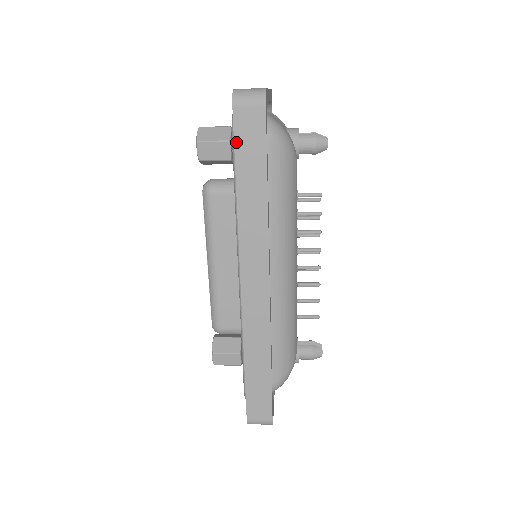
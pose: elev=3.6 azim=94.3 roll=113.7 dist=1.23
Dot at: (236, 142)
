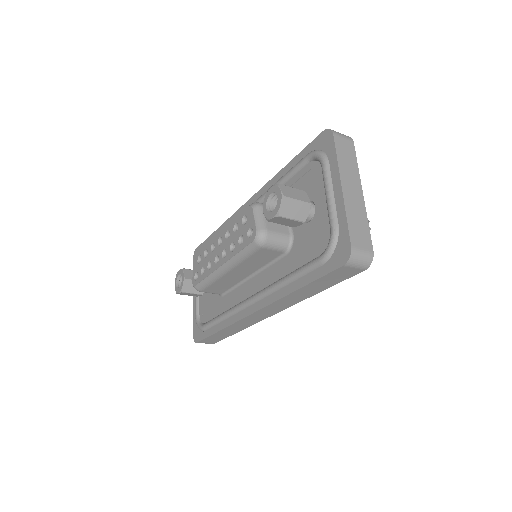
Dot at: (324, 276)
